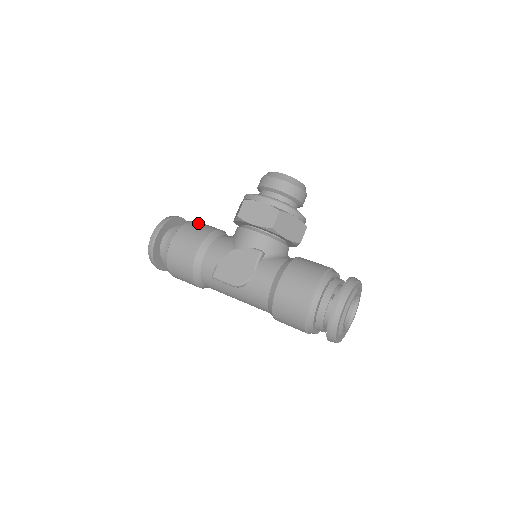
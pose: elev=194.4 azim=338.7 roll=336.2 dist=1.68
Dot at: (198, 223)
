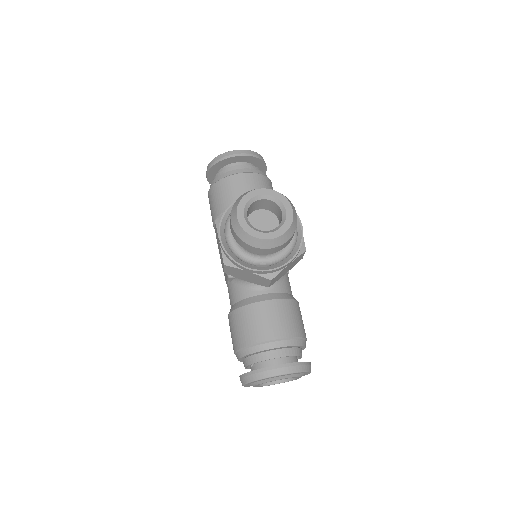
Dot at: (229, 185)
